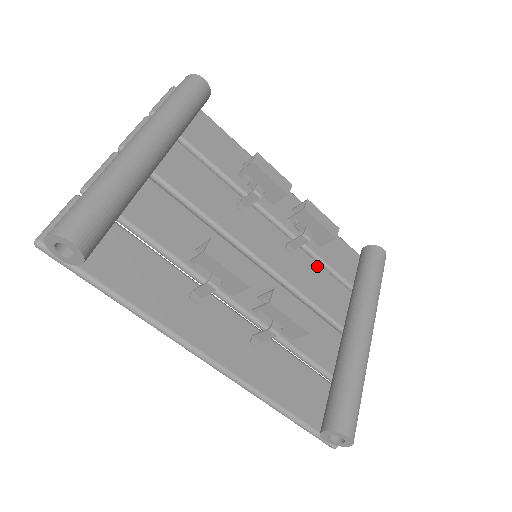
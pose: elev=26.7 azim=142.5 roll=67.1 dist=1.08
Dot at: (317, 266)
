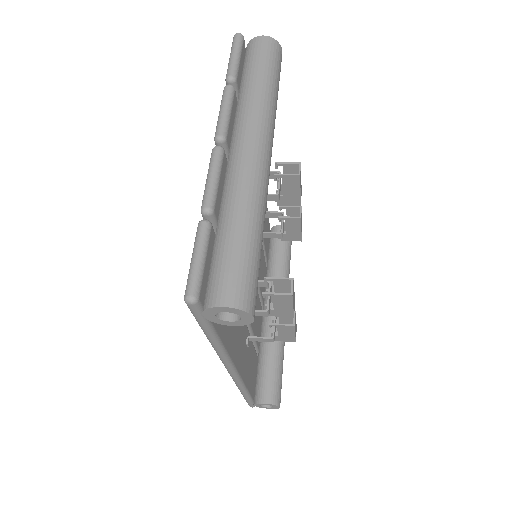
Dot at: (262, 249)
